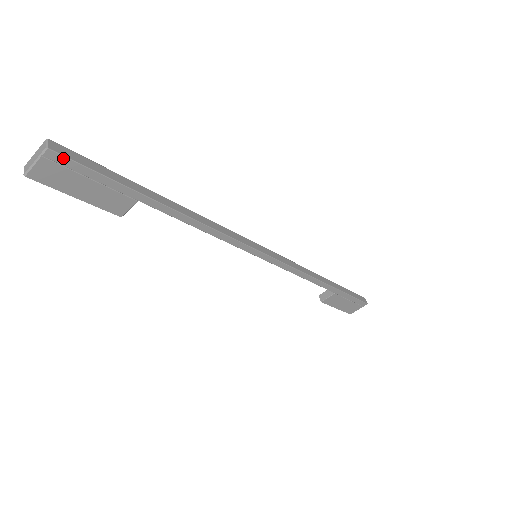
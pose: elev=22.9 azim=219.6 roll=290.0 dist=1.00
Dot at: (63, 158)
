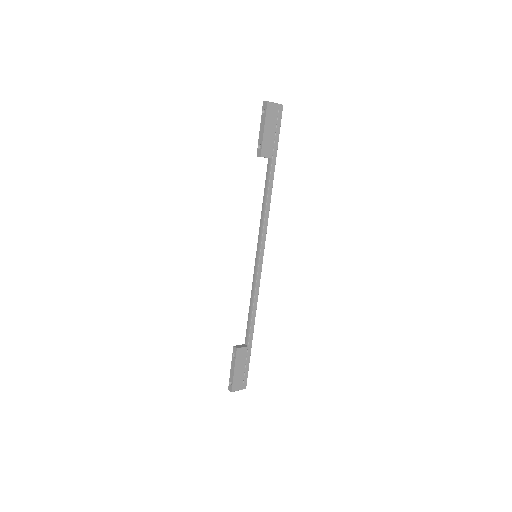
Dot at: (281, 113)
